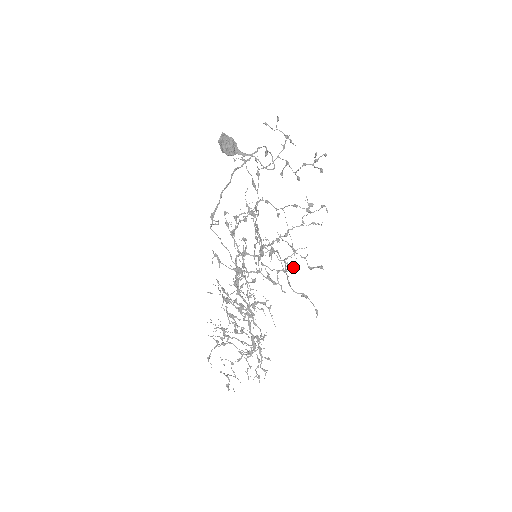
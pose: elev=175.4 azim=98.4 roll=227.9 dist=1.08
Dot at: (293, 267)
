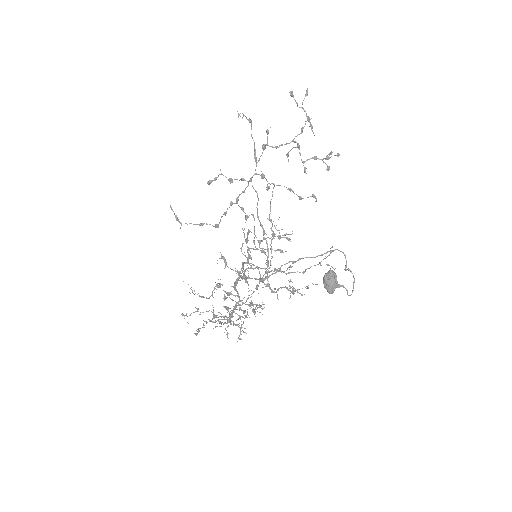
Dot at: (297, 291)
